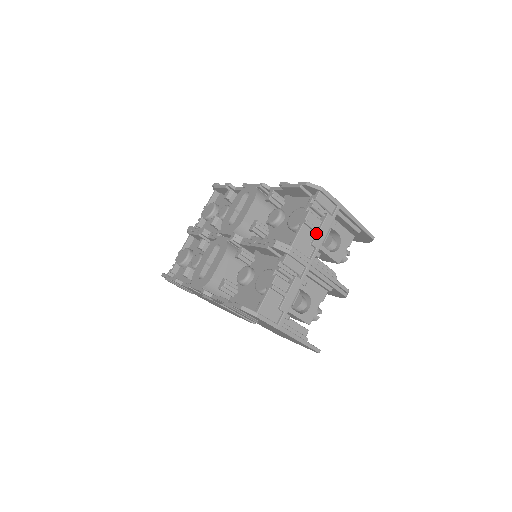
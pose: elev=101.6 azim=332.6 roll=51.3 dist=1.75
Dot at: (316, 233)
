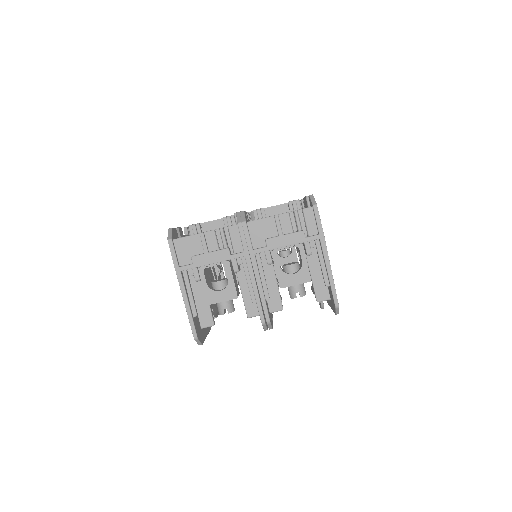
Dot at: (278, 235)
